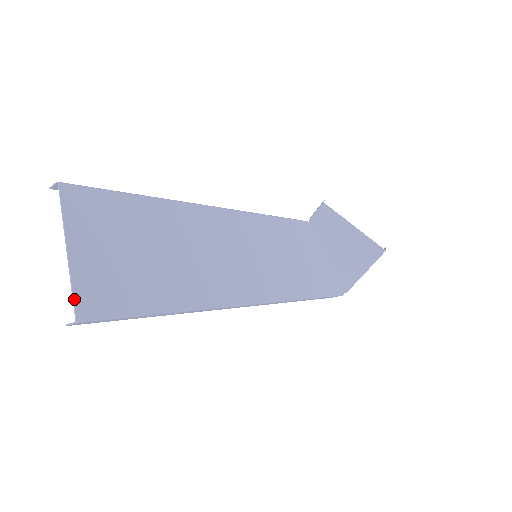
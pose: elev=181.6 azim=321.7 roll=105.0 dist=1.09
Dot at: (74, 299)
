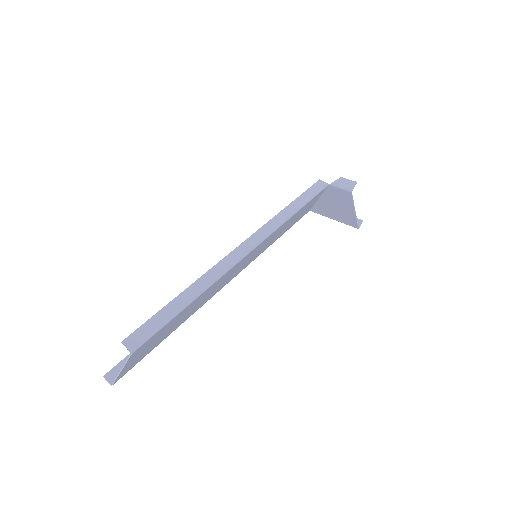
Dot at: occluded
